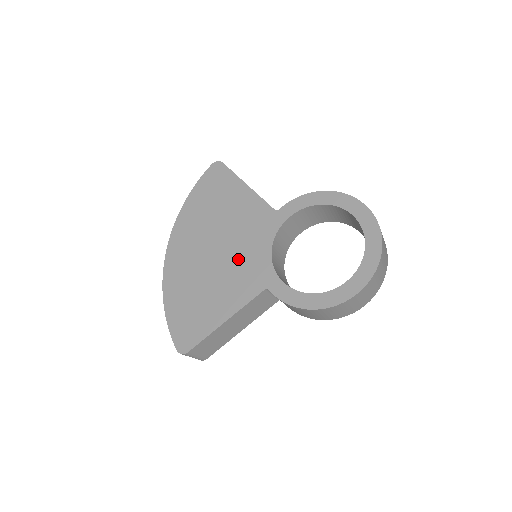
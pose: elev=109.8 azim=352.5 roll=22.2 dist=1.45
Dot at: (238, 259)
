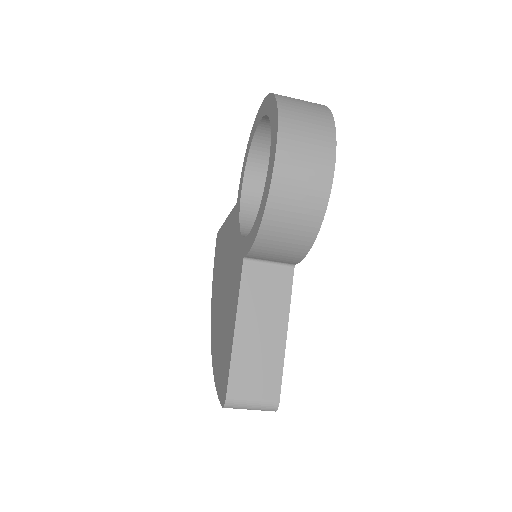
Dot at: (231, 270)
